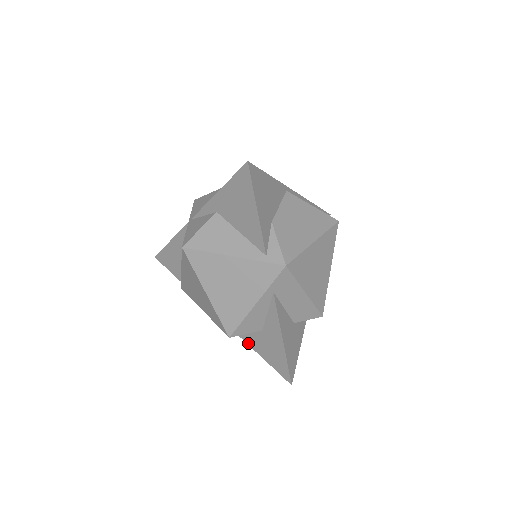
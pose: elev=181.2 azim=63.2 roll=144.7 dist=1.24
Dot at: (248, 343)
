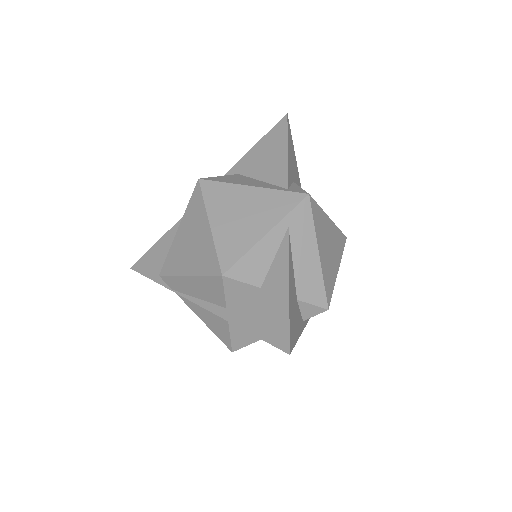
Dot at: (233, 321)
